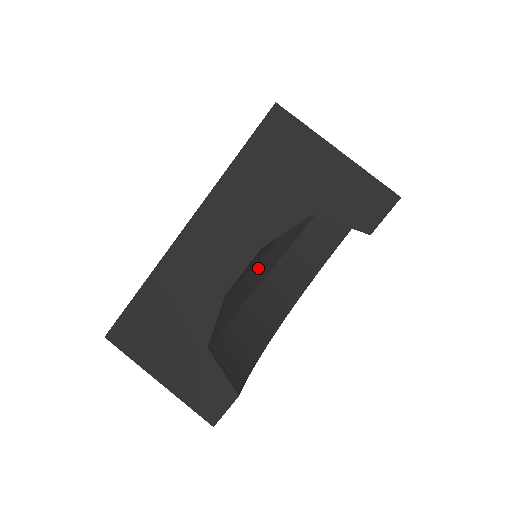
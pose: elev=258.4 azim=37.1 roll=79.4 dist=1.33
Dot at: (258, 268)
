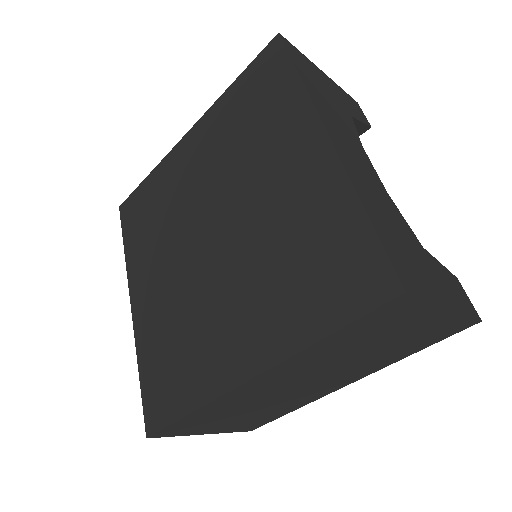
Dot at: occluded
